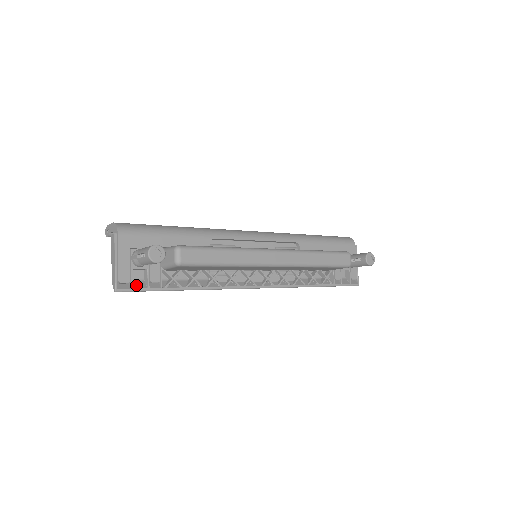
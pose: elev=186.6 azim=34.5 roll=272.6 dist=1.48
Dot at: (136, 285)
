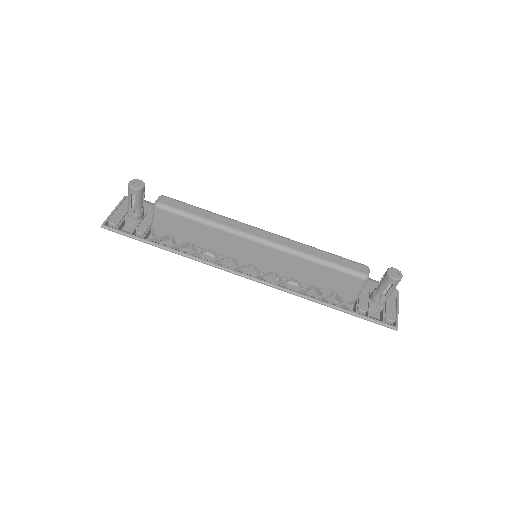
Dot at: (122, 231)
